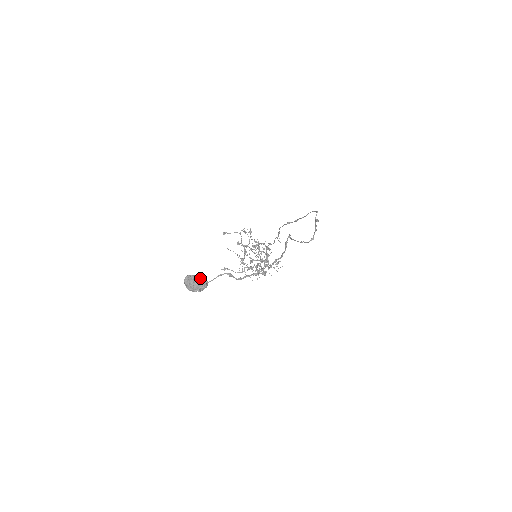
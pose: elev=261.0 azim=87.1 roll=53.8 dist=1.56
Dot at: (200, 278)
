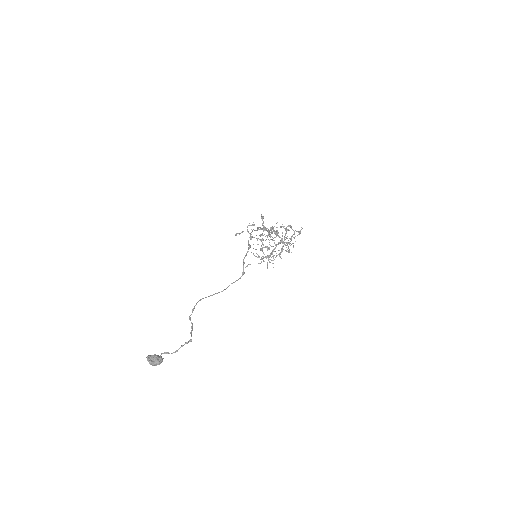
Dot at: (154, 357)
